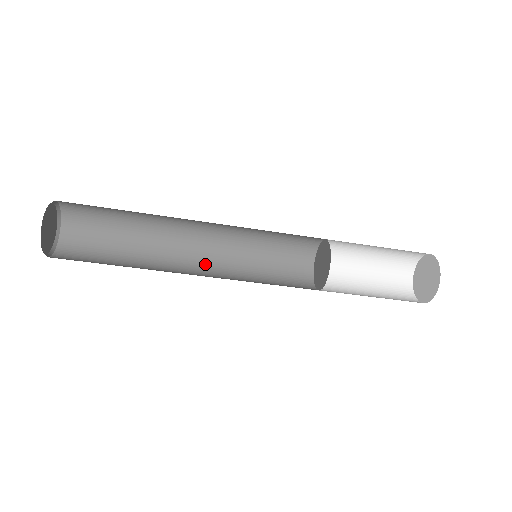
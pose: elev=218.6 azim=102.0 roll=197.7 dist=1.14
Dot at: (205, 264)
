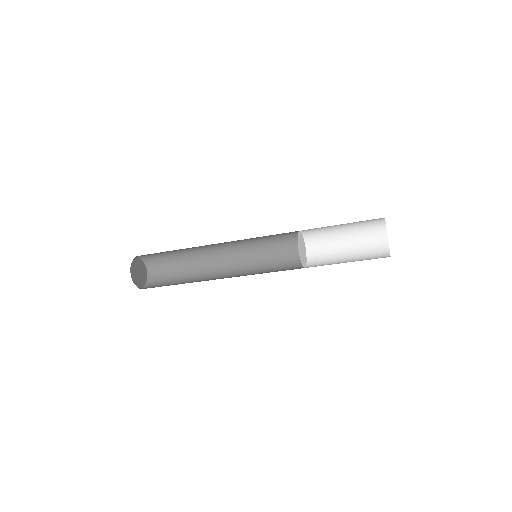
Dot at: (231, 275)
